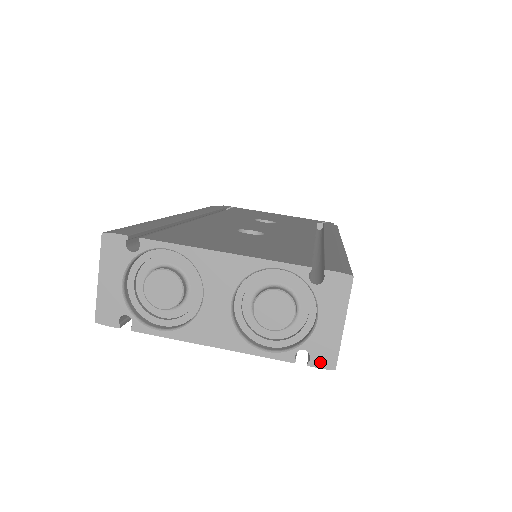
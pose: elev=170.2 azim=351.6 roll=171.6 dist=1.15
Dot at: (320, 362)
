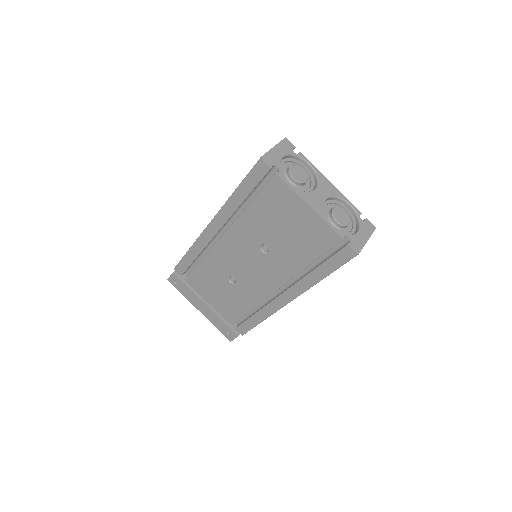
Dot at: (353, 247)
